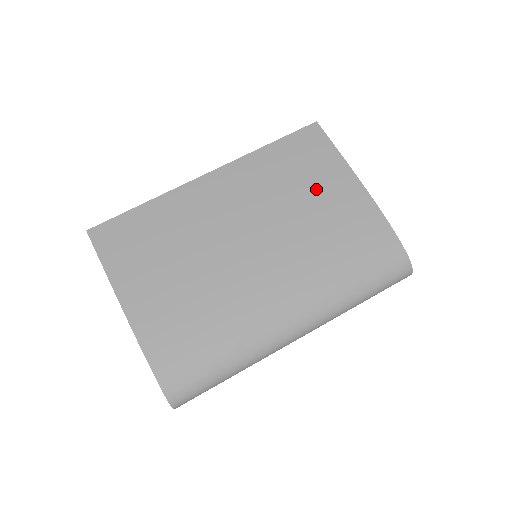
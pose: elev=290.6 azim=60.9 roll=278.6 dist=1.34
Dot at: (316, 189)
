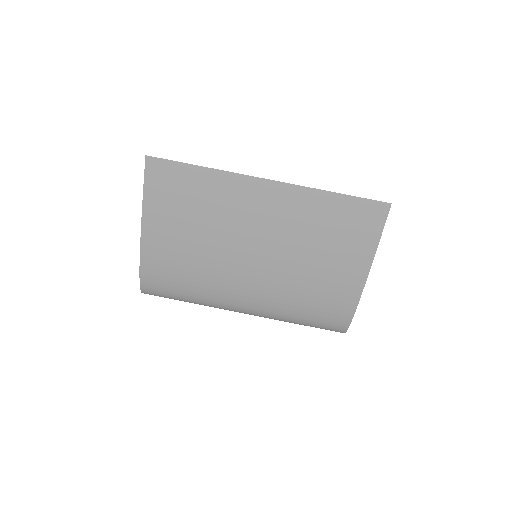
Dot at: (333, 255)
